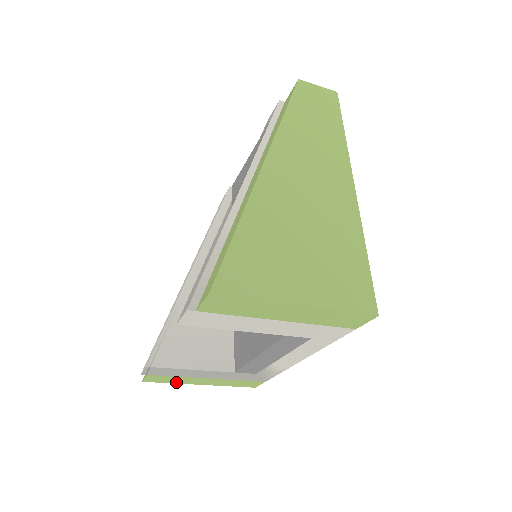
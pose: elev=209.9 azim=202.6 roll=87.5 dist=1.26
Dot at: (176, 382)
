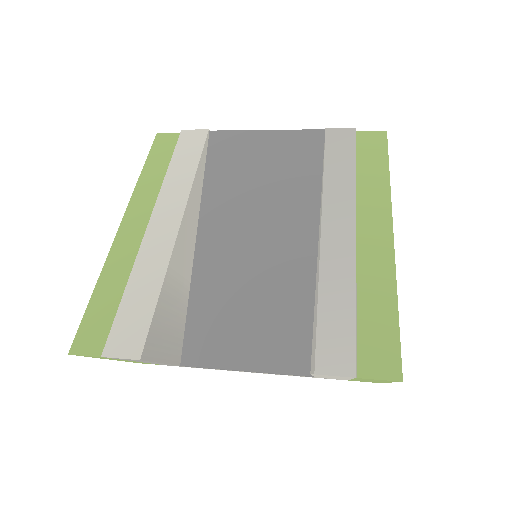
Dot at: occluded
